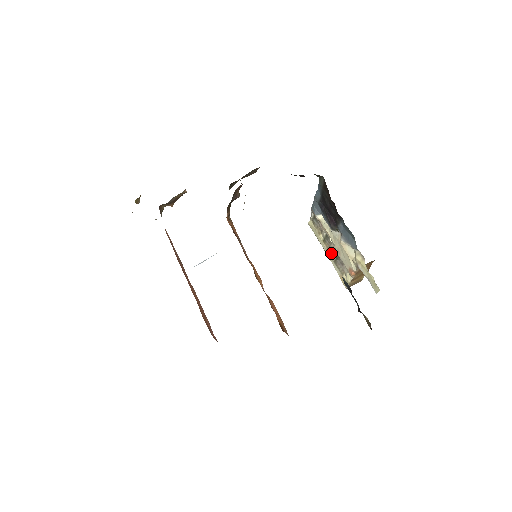
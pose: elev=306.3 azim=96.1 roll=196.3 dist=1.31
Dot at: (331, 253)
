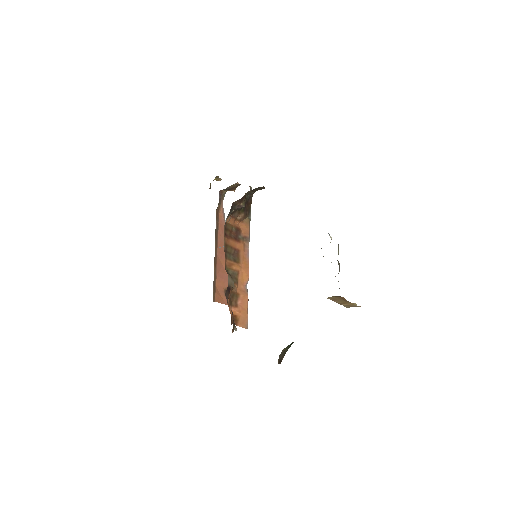
Dot at: occluded
